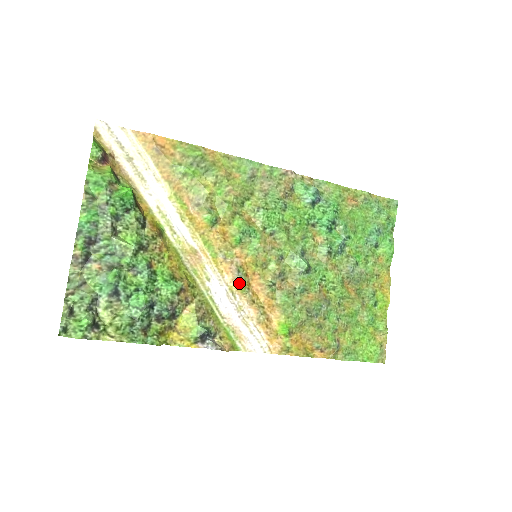
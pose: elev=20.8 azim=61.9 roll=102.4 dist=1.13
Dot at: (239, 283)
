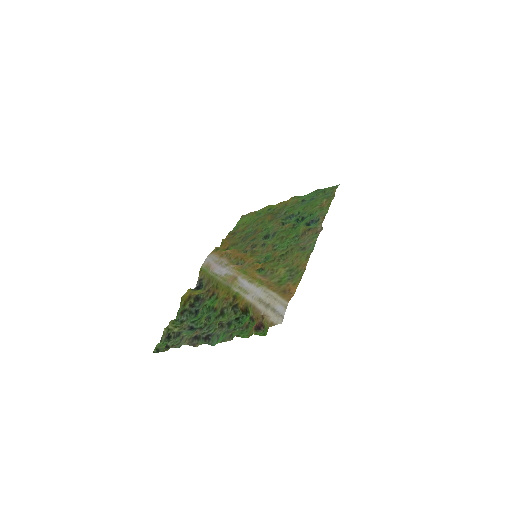
Dot at: occluded
